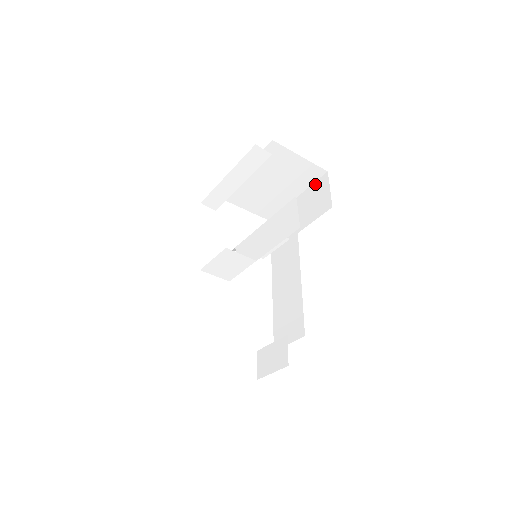
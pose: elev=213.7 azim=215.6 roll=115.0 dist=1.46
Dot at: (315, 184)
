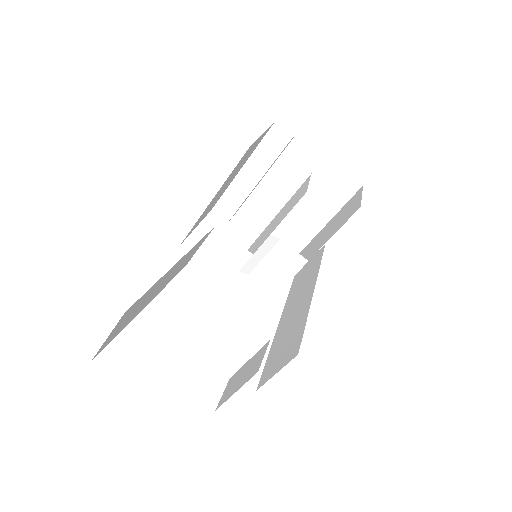
Dot at: (347, 202)
